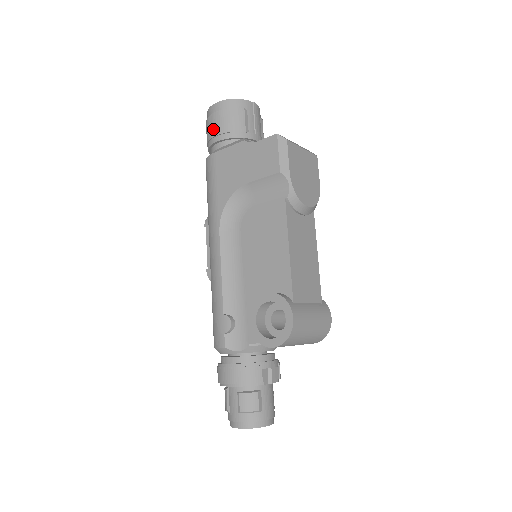
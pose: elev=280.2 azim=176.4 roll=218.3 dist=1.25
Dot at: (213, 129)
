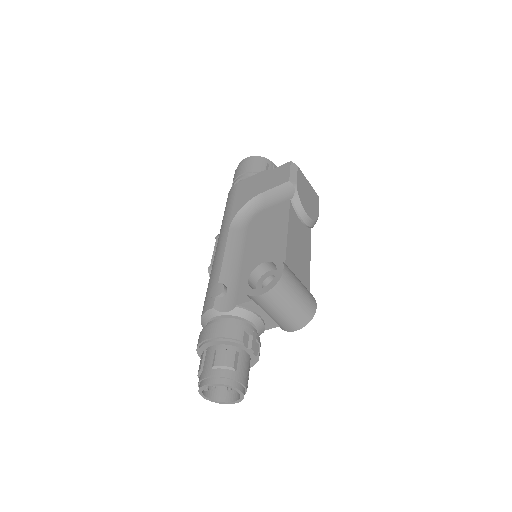
Dot at: (240, 171)
